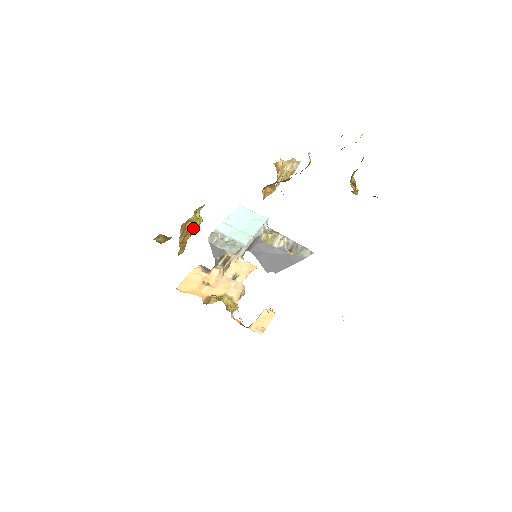
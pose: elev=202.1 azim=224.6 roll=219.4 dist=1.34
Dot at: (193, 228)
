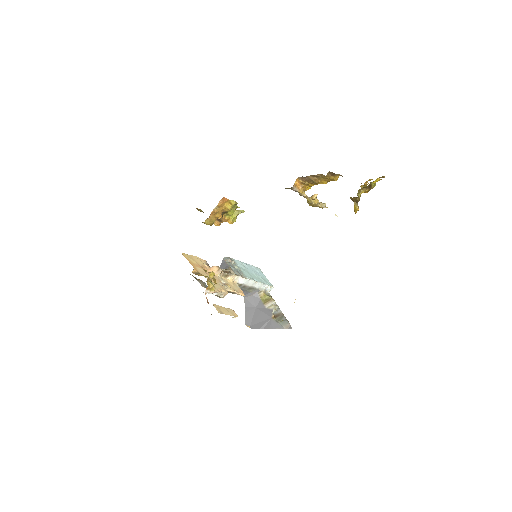
Dot at: (226, 219)
